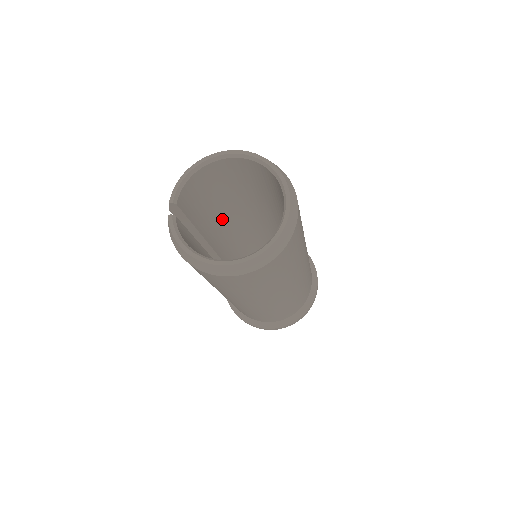
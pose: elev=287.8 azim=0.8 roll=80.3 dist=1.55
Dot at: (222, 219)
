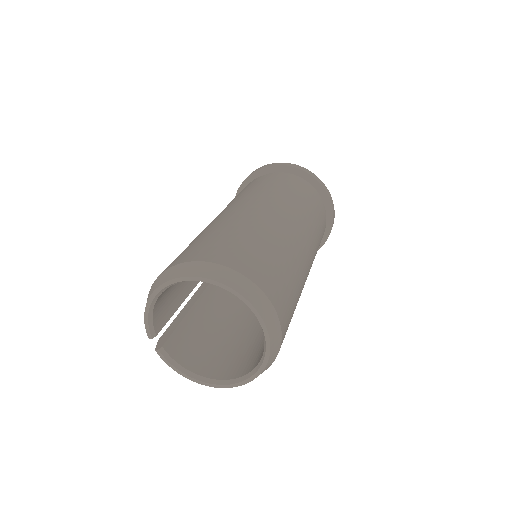
Dot at: occluded
